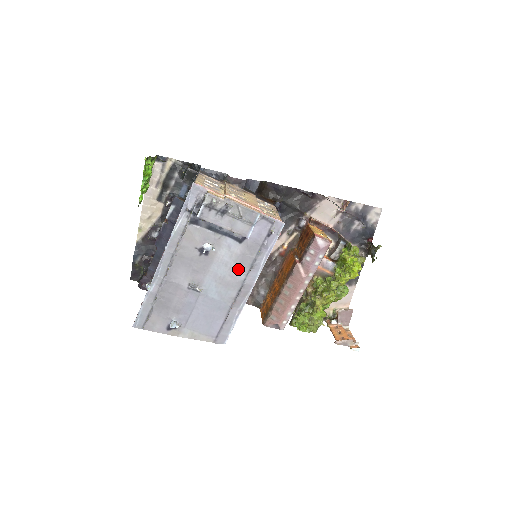
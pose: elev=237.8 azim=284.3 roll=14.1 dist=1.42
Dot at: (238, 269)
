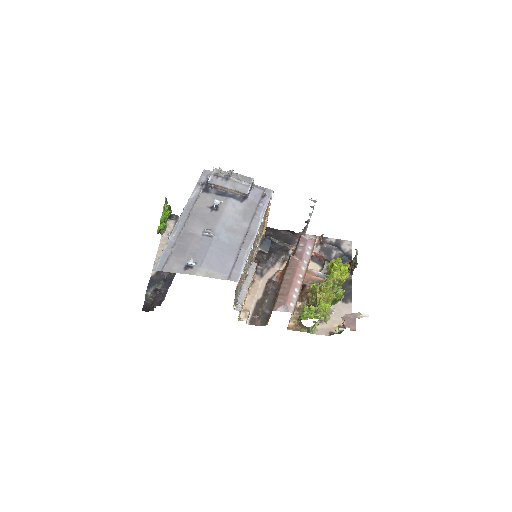
Dot at: (242, 220)
